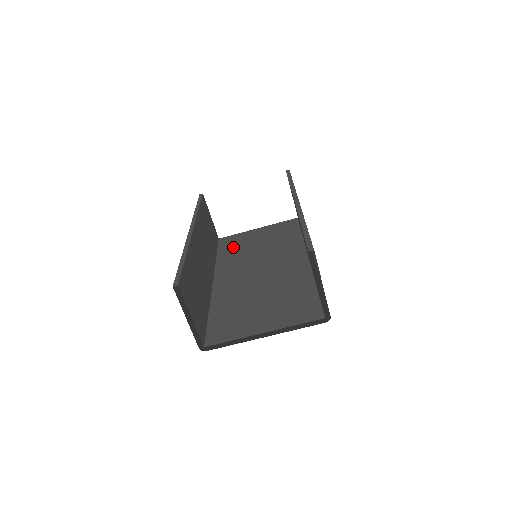
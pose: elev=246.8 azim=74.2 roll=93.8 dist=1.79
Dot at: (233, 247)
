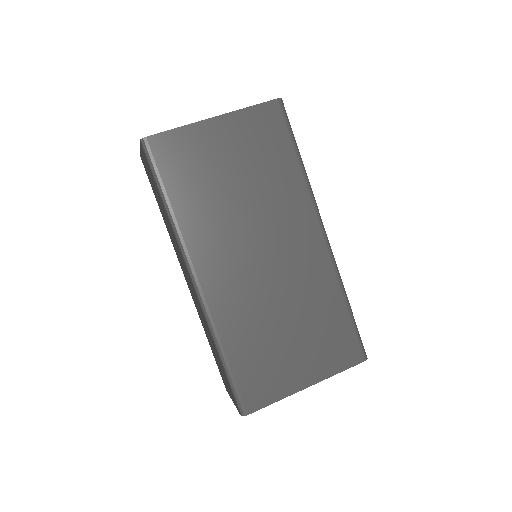
Dot at: occluded
